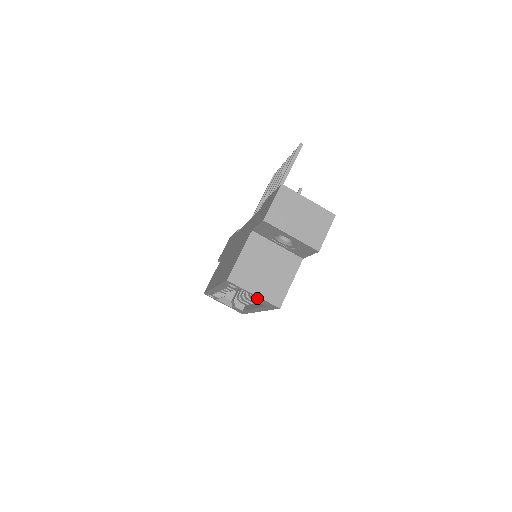
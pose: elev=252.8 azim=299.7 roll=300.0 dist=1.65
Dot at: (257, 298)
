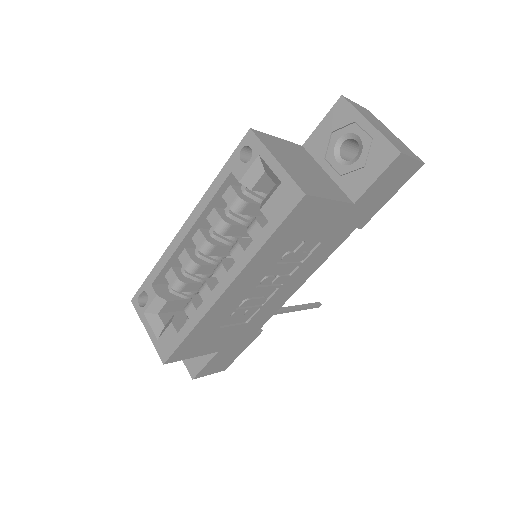
Dot at: (264, 201)
